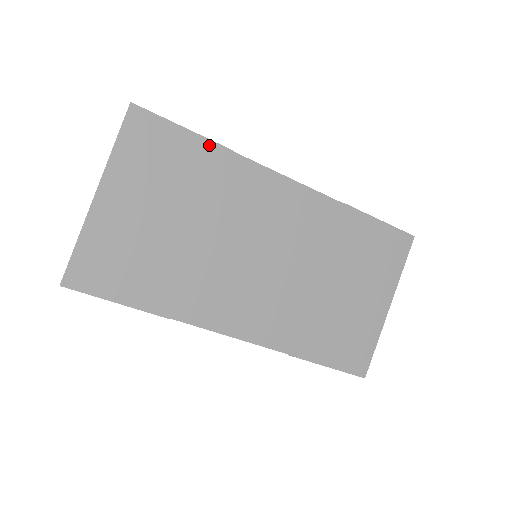
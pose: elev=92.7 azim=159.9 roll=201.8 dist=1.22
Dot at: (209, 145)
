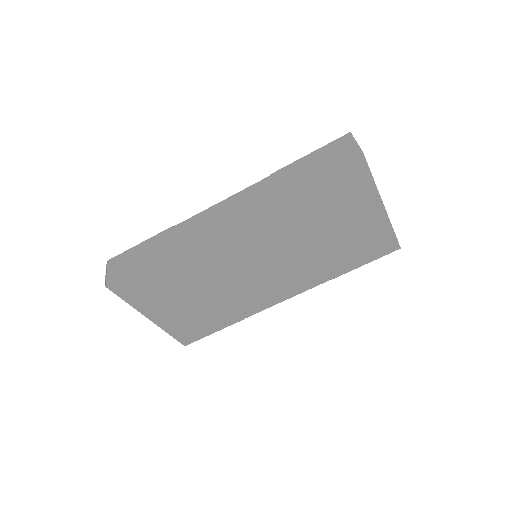
Dot at: (160, 261)
